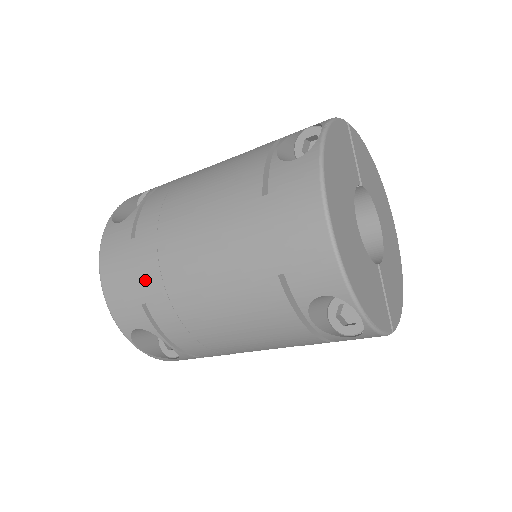
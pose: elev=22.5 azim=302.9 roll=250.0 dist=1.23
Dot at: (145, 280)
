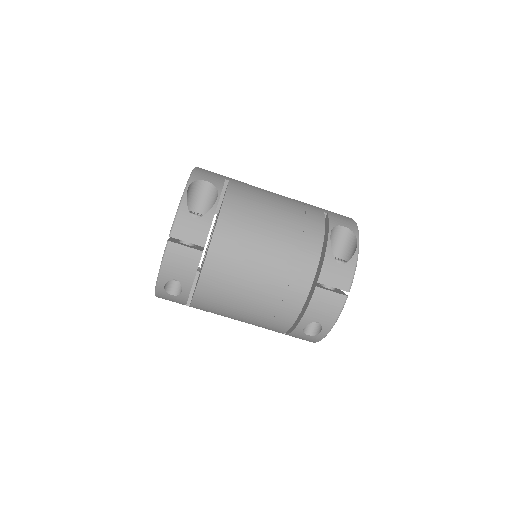
Dot at: (236, 180)
